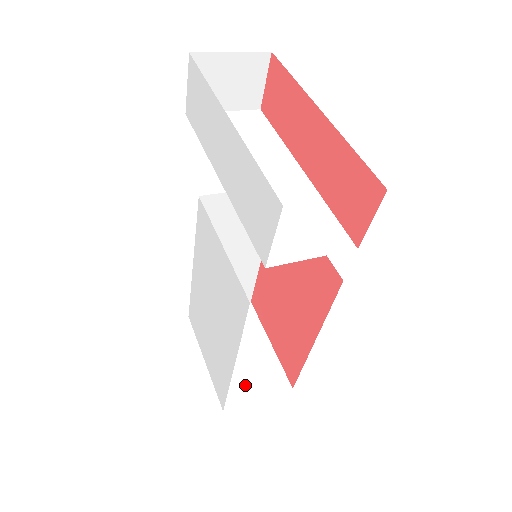
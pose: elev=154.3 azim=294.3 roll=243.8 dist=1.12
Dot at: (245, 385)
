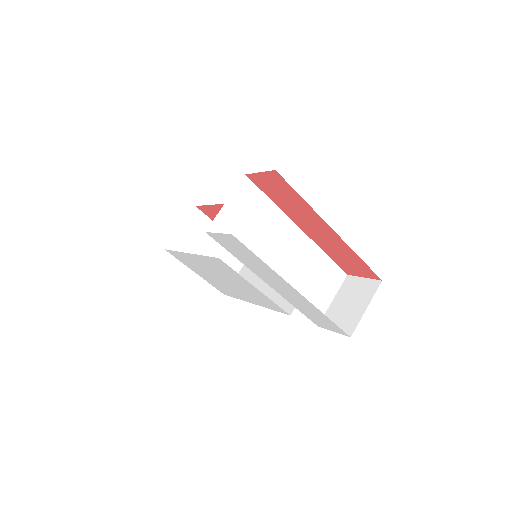
Dot at: occluded
